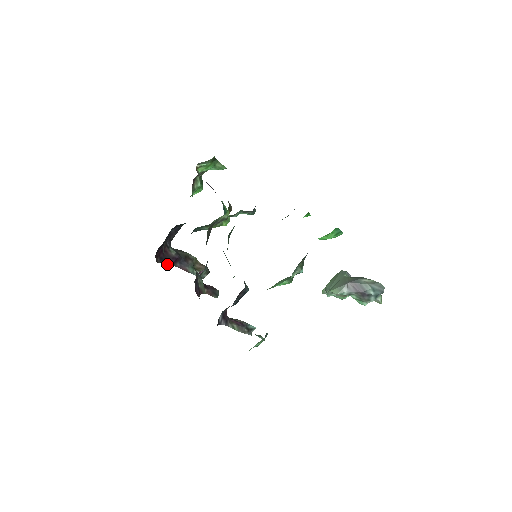
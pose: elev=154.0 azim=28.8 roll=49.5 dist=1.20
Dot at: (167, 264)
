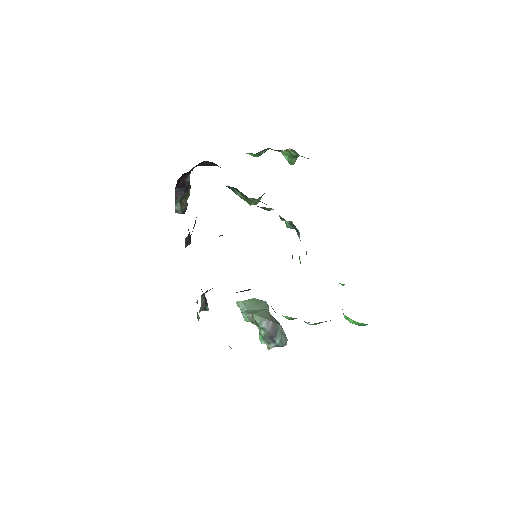
Dot at: (177, 184)
